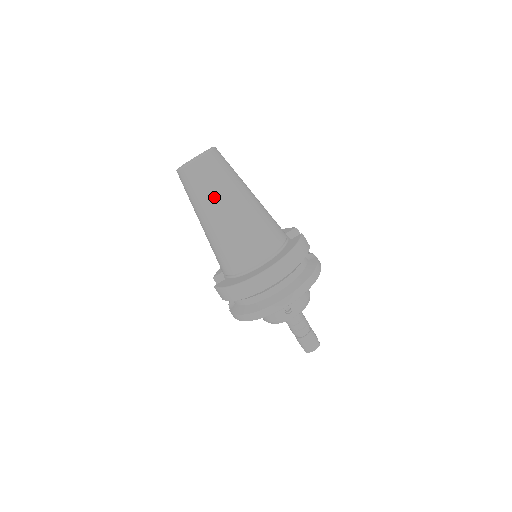
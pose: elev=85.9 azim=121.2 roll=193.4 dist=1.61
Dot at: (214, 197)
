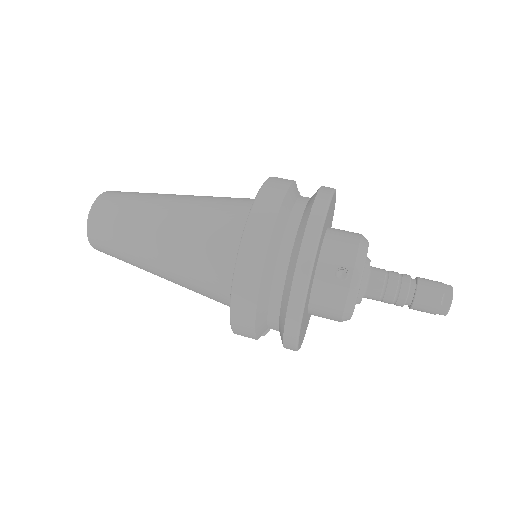
Dot at: (133, 231)
